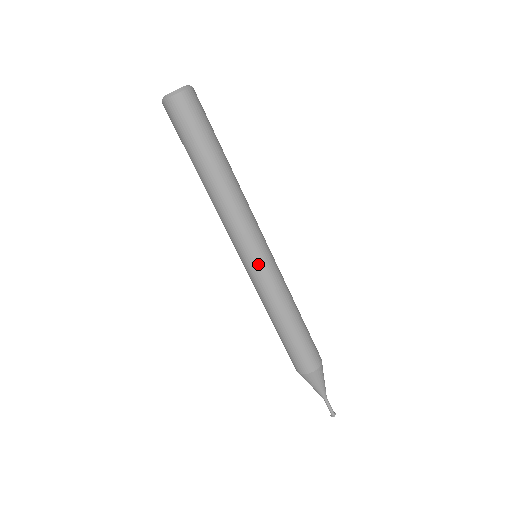
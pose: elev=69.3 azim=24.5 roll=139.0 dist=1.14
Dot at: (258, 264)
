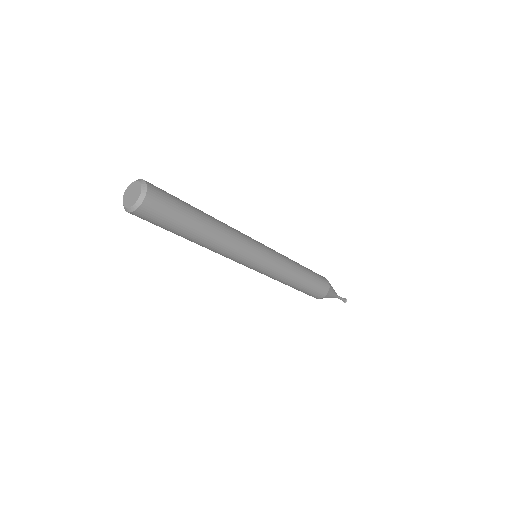
Dot at: (255, 270)
